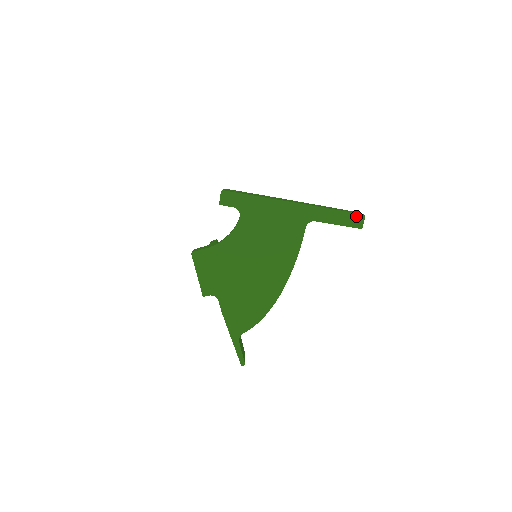
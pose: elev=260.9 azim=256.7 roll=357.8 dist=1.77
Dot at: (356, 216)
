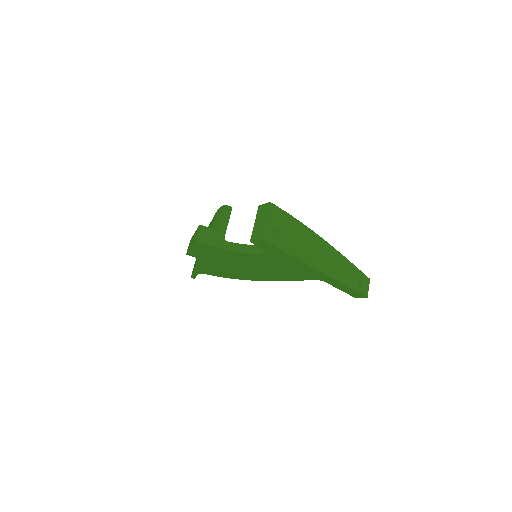
Dot at: (360, 295)
